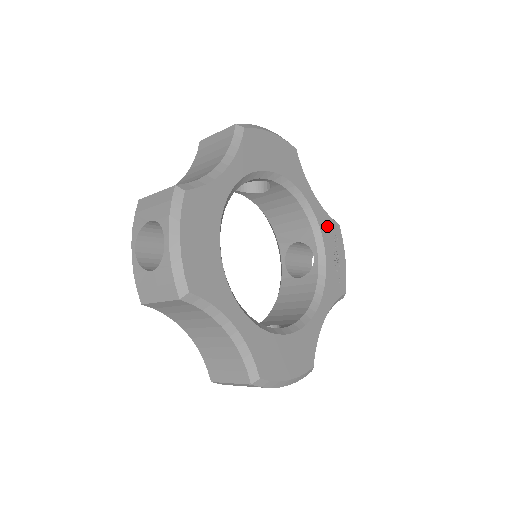
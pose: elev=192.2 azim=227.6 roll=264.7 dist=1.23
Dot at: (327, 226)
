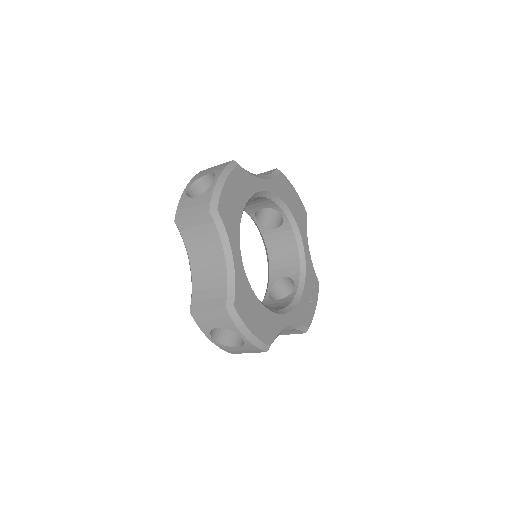
Dot at: (311, 274)
